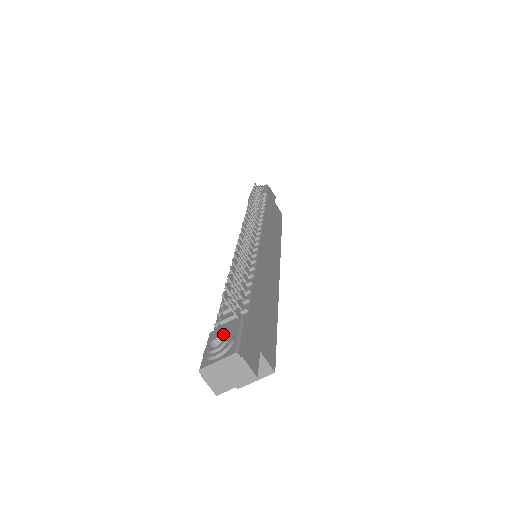
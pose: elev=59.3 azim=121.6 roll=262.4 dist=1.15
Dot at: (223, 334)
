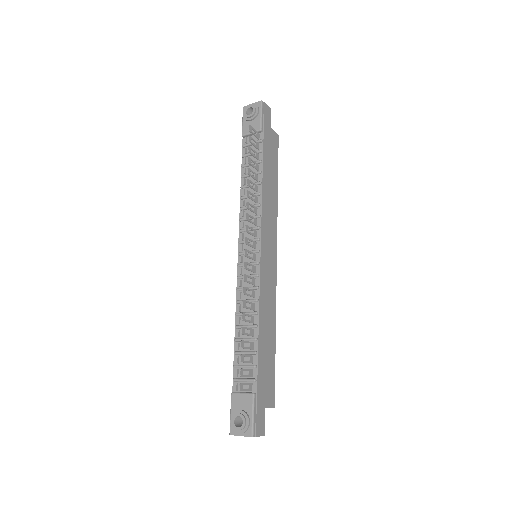
Dot at: (242, 416)
